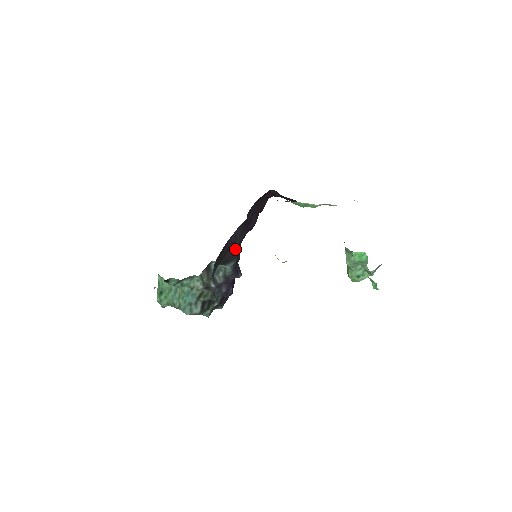
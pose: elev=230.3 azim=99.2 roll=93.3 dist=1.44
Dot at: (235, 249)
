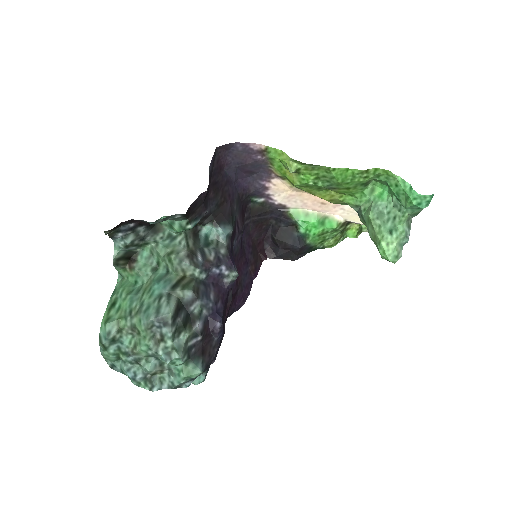
Dot at: (232, 212)
